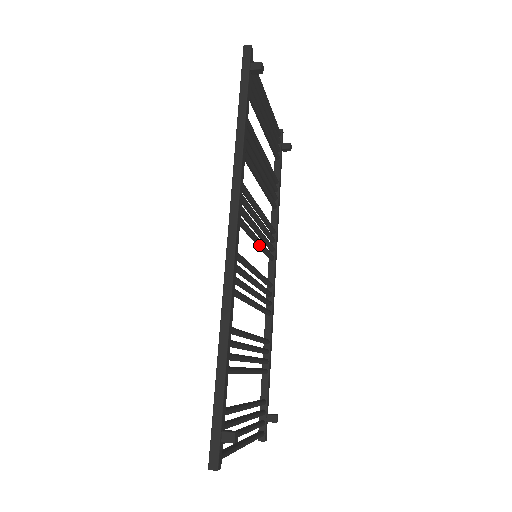
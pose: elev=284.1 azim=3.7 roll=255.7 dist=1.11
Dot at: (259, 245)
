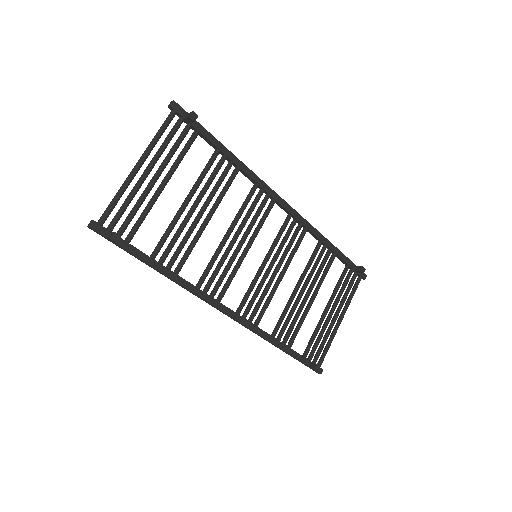
Dot at: (251, 245)
